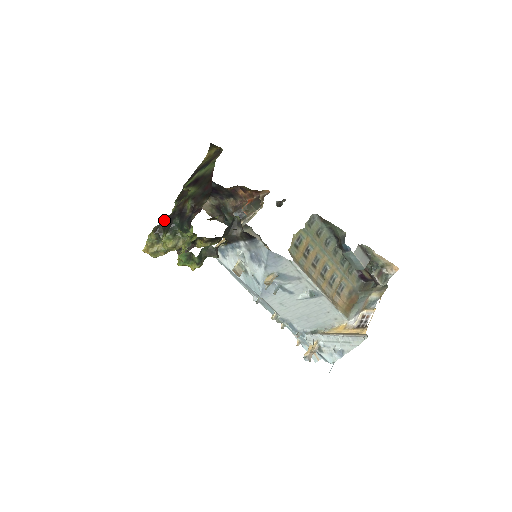
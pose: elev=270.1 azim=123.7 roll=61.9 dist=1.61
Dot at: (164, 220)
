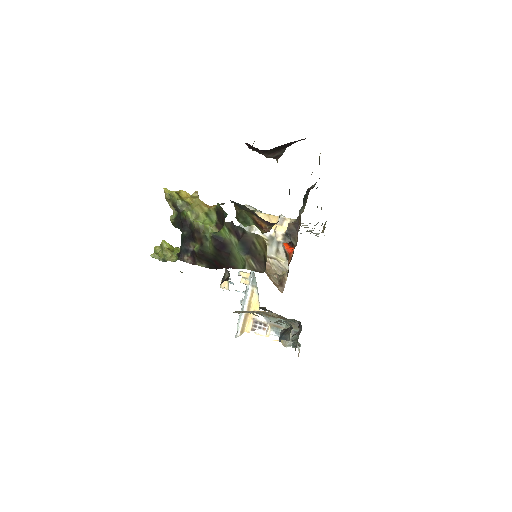
Dot at: (182, 215)
